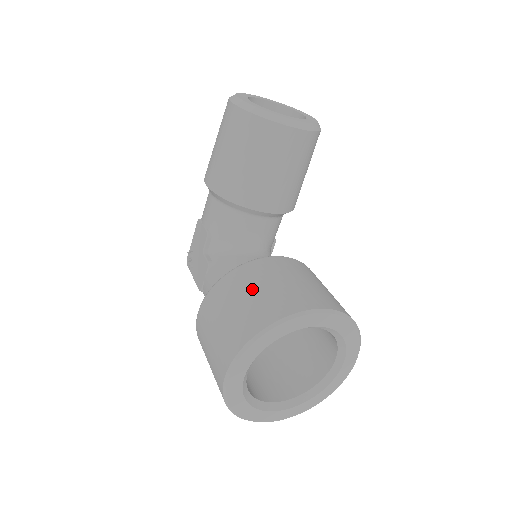
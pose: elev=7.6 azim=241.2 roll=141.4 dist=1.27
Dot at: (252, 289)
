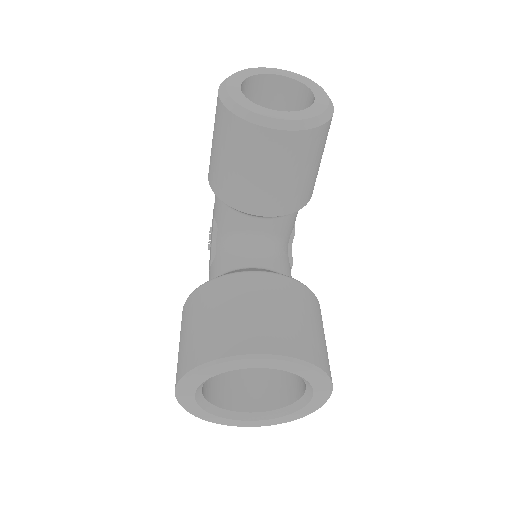
Dot at: (211, 312)
